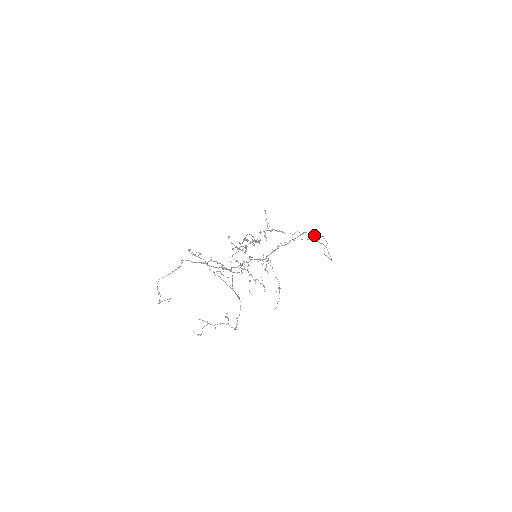
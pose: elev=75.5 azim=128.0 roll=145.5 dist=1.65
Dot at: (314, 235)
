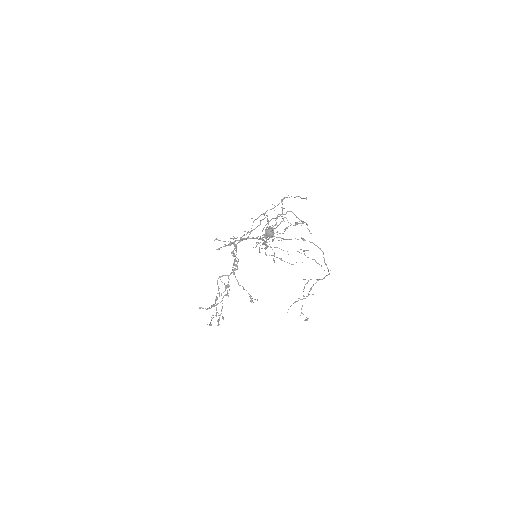
Dot at: (268, 230)
